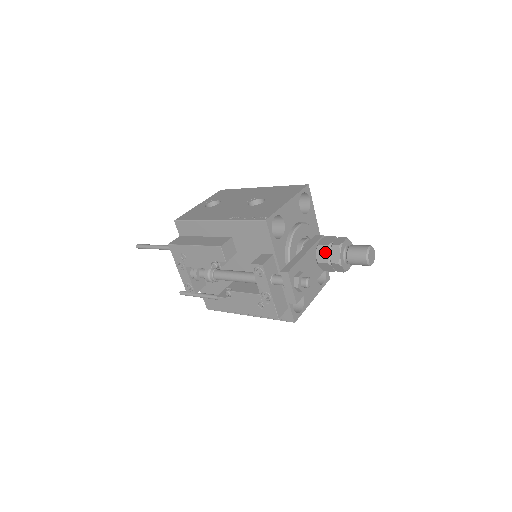
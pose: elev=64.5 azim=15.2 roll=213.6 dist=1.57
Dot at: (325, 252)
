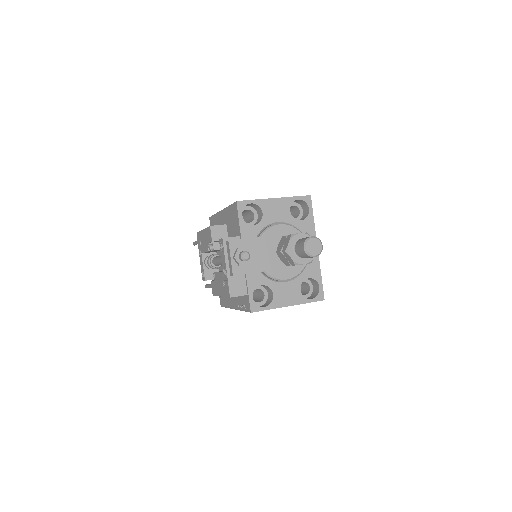
Dot at: (283, 242)
